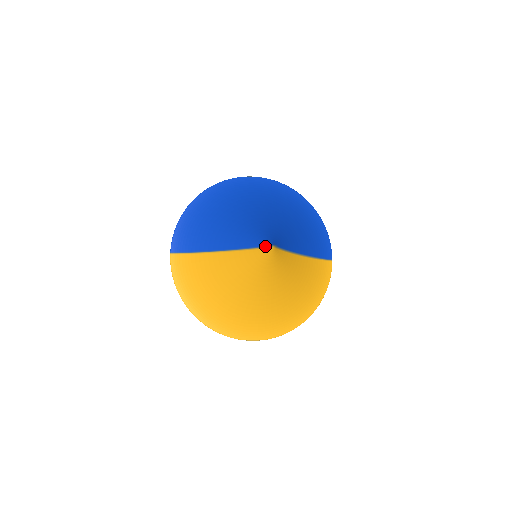
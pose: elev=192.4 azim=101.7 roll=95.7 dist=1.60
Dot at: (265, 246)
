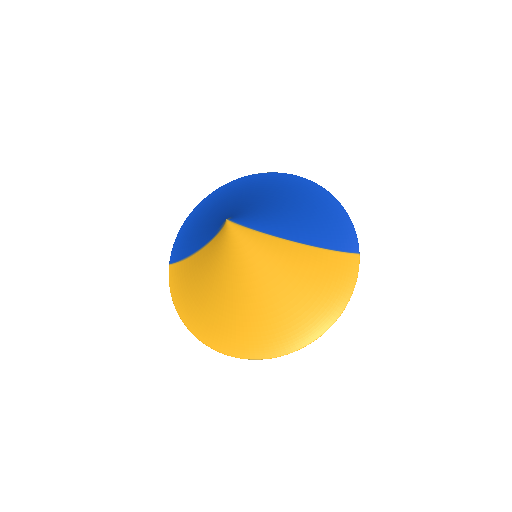
Dot at: (223, 224)
